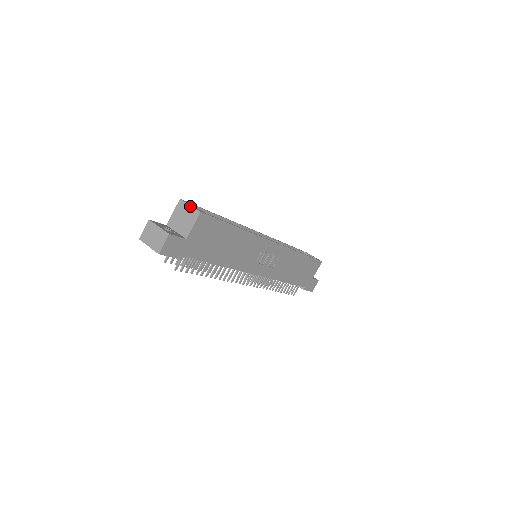
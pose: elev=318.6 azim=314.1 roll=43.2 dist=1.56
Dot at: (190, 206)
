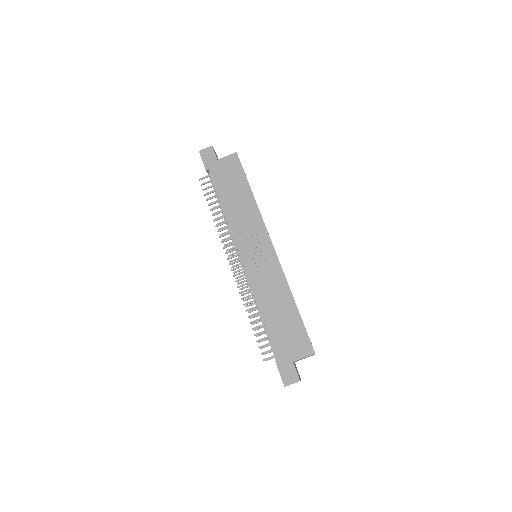
Dot at: occluded
